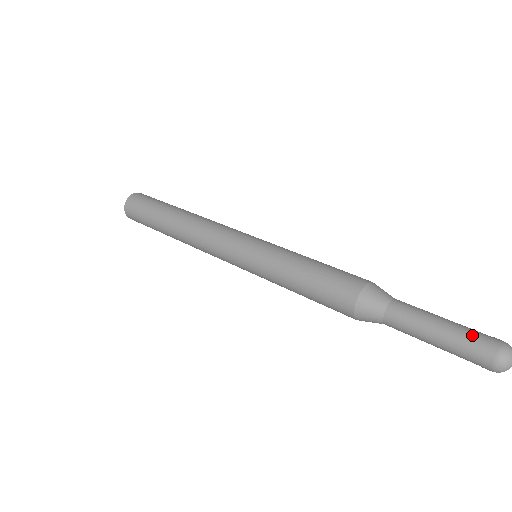
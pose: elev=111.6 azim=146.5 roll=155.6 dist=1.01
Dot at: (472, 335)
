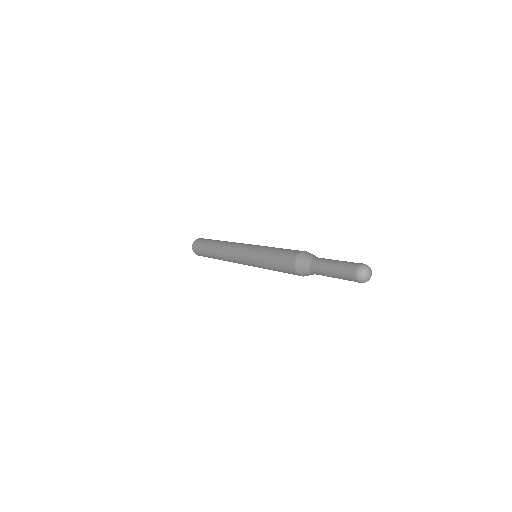
Dot at: (344, 270)
